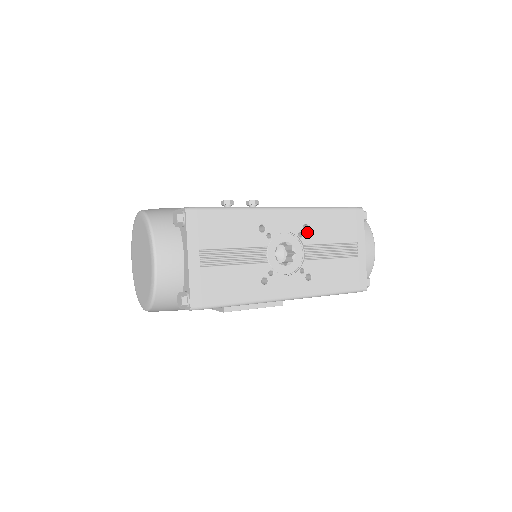
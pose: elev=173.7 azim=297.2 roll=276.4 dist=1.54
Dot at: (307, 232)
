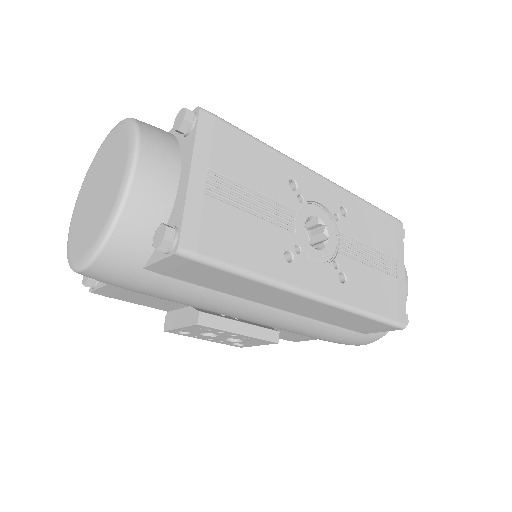
Dot at: (344, 217)
